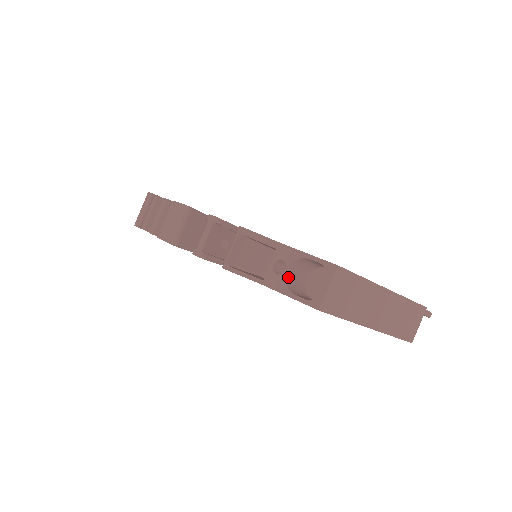
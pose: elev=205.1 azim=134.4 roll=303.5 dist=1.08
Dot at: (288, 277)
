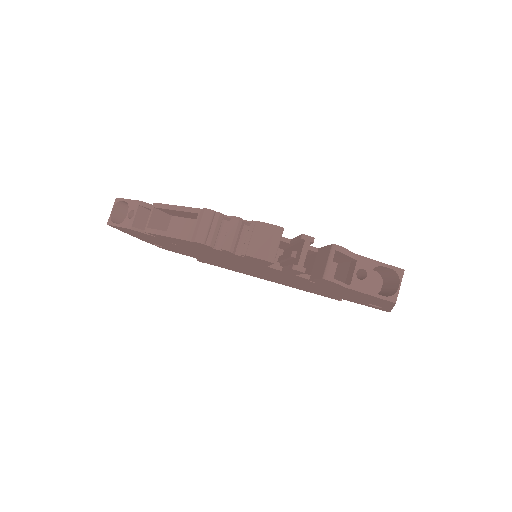
Dot at: (366, 281)
